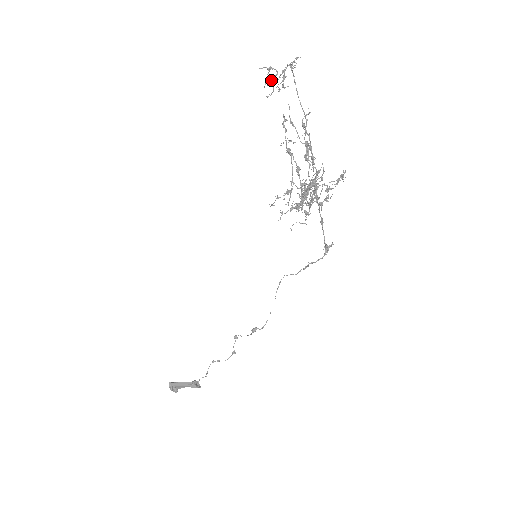
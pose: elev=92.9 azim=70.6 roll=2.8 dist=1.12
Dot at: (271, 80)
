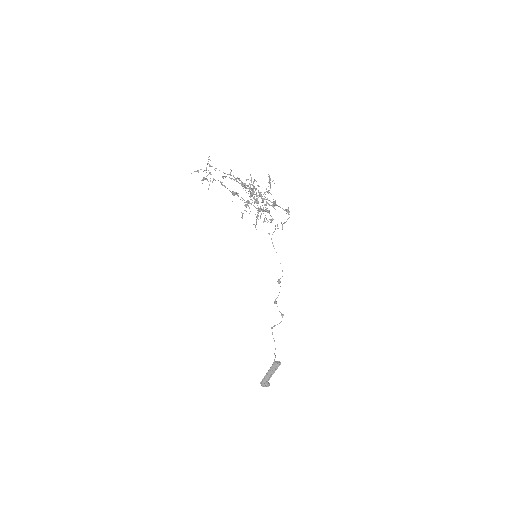
Dot at: (203, 177)
